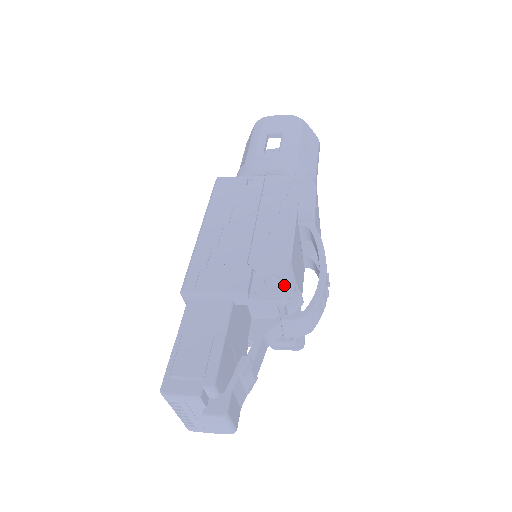
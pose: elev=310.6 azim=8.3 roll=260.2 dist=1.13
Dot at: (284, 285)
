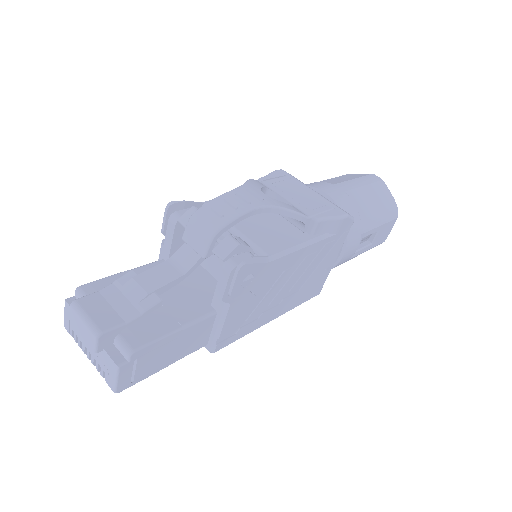
Dot at: (174, 209)
